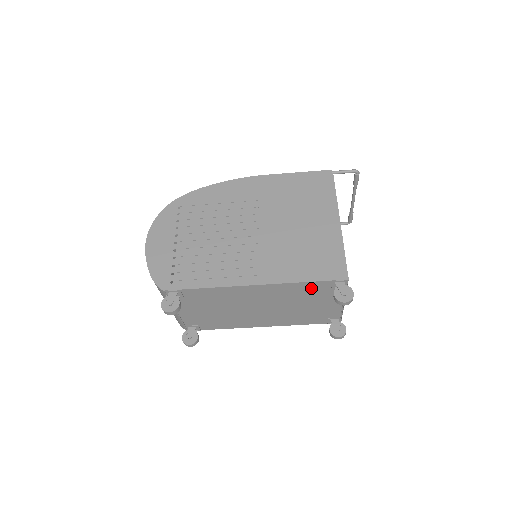
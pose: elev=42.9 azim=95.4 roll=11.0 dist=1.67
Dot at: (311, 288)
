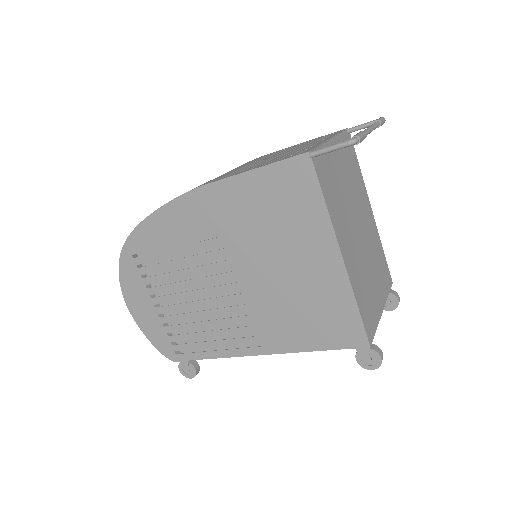
Dot at: occluded
